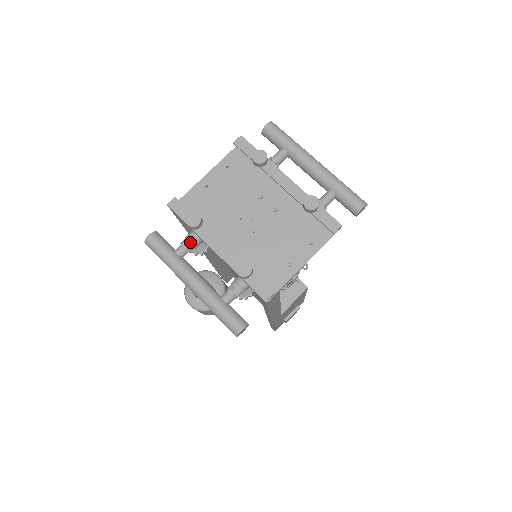
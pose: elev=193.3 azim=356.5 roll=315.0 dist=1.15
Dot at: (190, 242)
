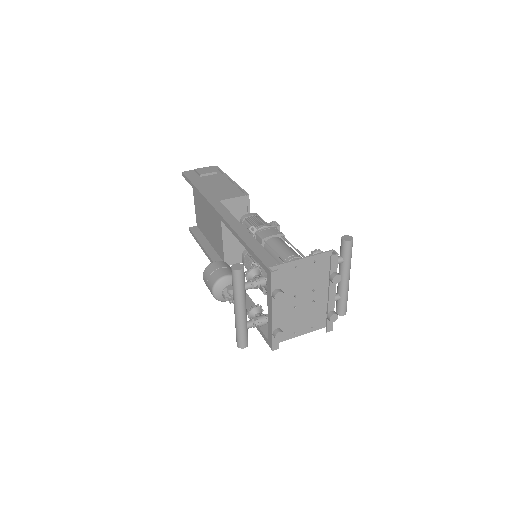
Dot at: (258, 287)
